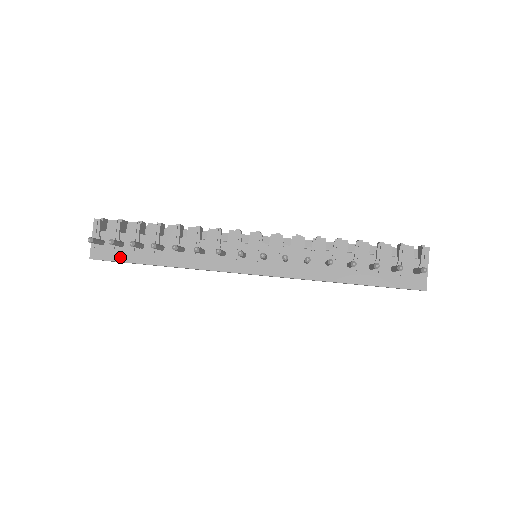
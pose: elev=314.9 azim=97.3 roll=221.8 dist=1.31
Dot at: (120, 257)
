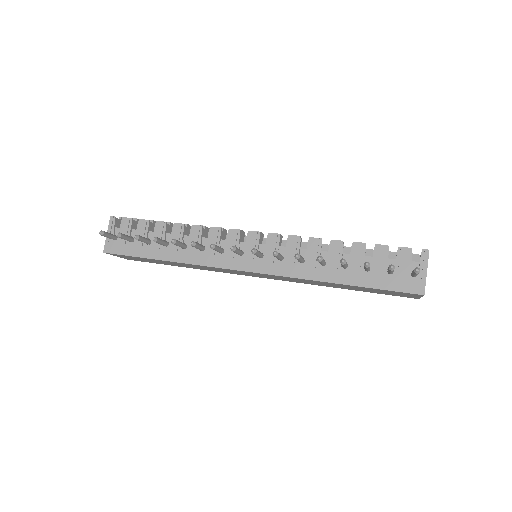
Dot at: (129, 251)
